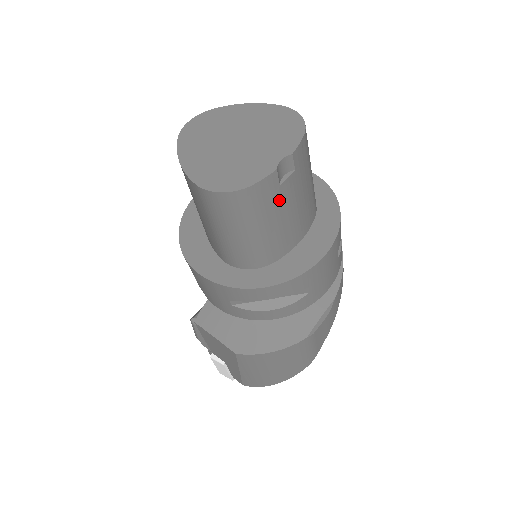
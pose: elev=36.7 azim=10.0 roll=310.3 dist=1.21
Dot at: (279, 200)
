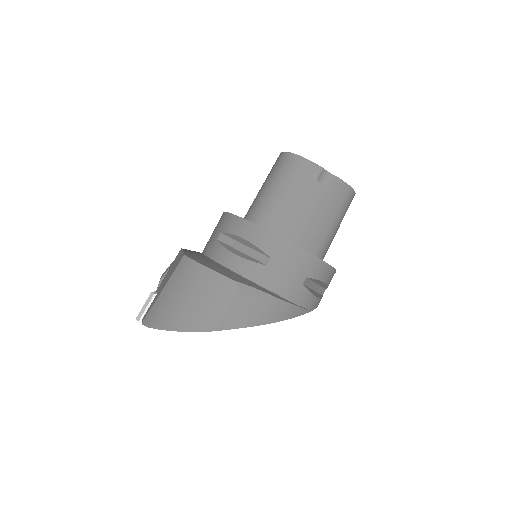
Dot at: (309, 189)
